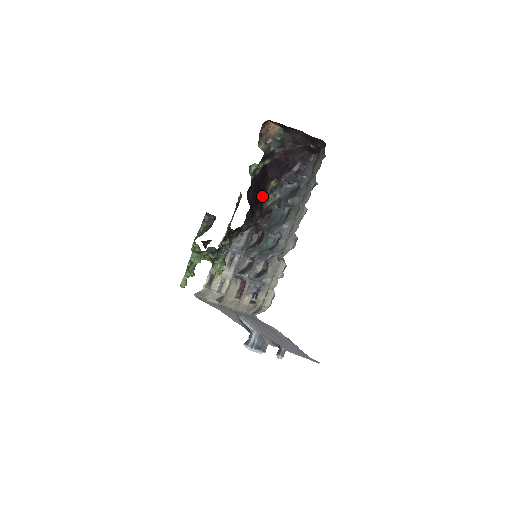
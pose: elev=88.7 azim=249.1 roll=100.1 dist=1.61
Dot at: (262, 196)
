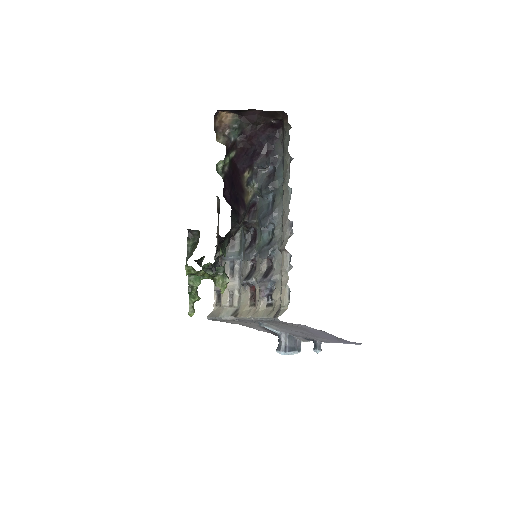
Dot at: (240, 192)
